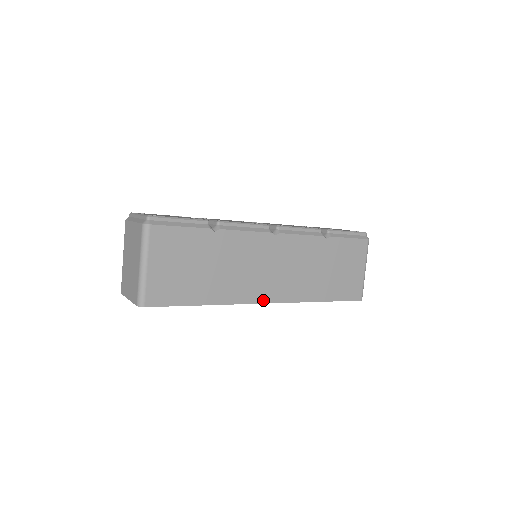
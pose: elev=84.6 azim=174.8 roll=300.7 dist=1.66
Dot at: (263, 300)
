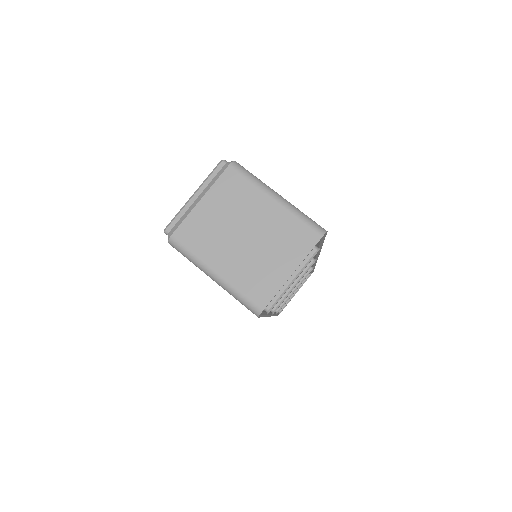
Dot at: occluded
